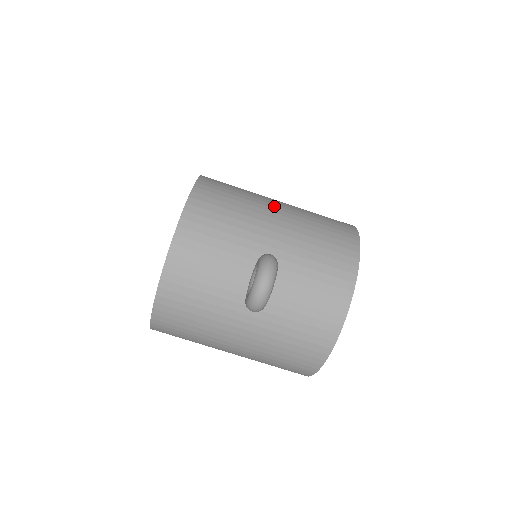
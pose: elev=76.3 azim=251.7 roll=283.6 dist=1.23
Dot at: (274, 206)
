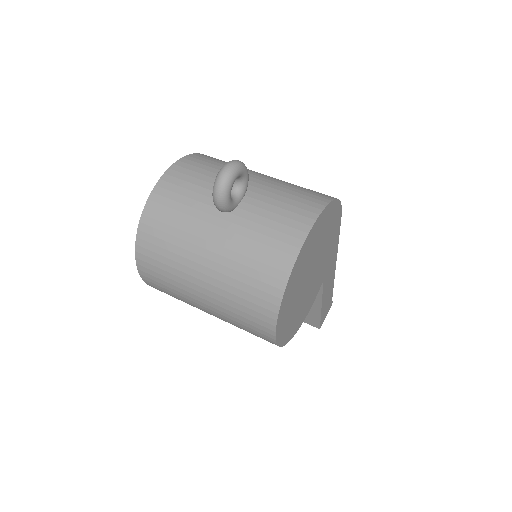
Dot at: occluded
